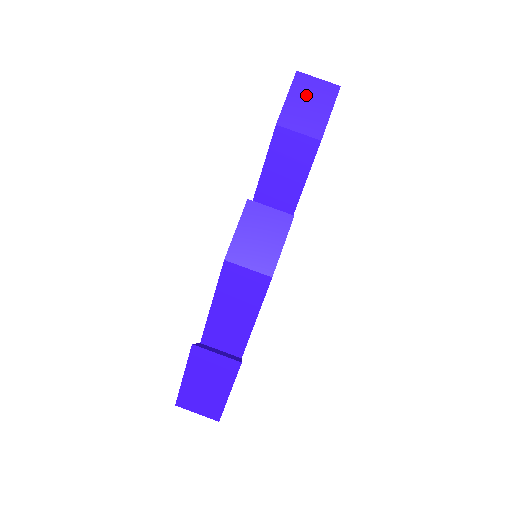
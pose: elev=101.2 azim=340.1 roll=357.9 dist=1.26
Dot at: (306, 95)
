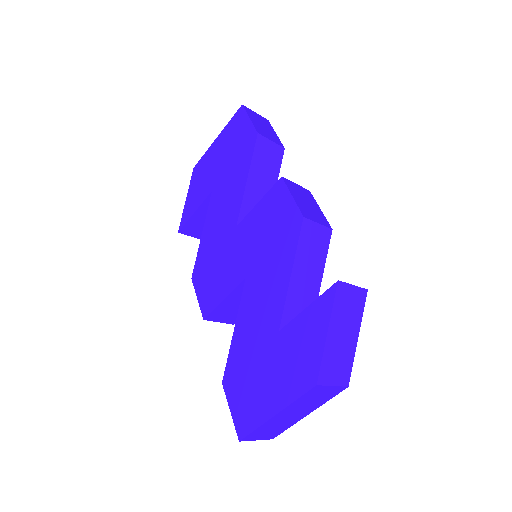
Dot at: (258, 120)
